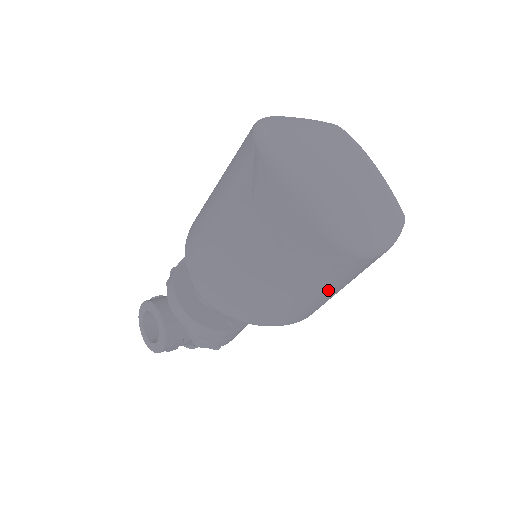
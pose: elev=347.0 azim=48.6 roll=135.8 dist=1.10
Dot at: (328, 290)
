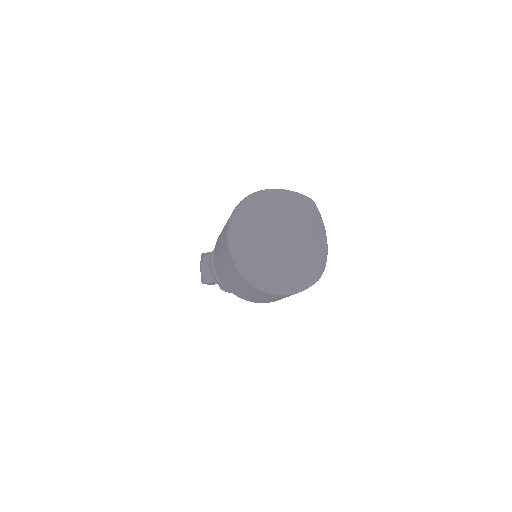
Dot at: (266, 299)
